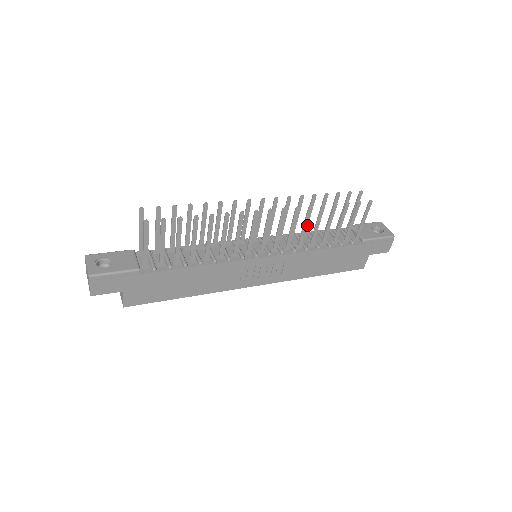
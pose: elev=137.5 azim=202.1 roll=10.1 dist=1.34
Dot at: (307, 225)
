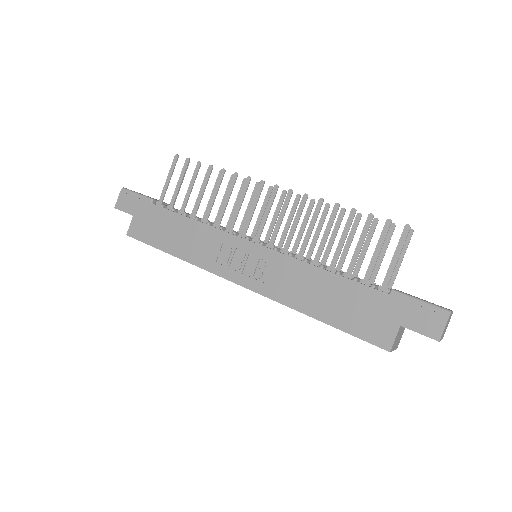
Dot at: (329, 251)
